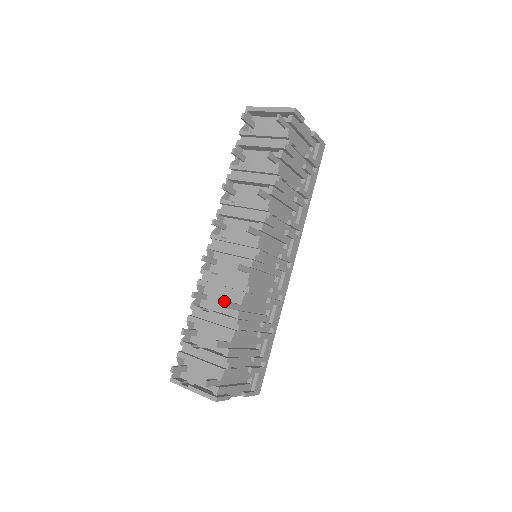
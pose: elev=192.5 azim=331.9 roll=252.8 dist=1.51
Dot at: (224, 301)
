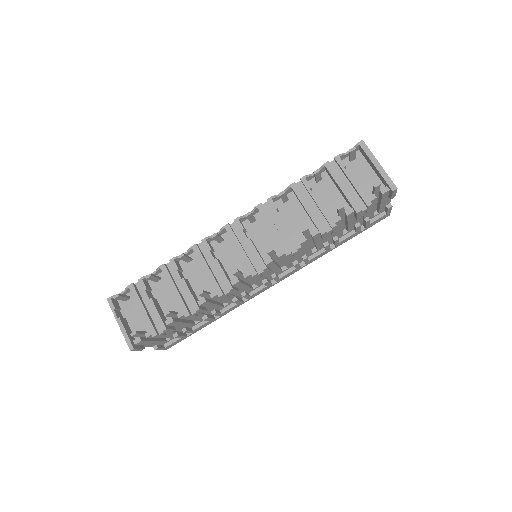
Dot at: (201, 278)
